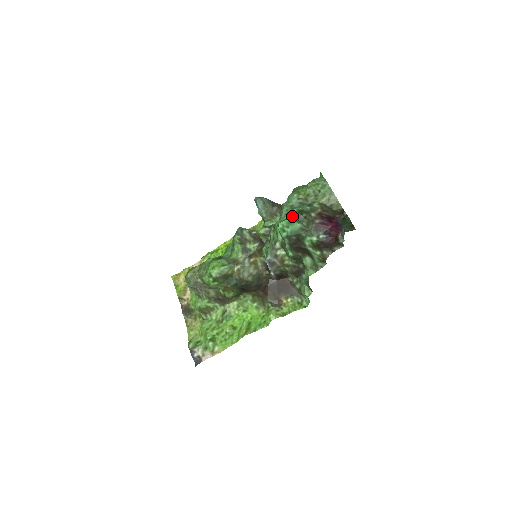
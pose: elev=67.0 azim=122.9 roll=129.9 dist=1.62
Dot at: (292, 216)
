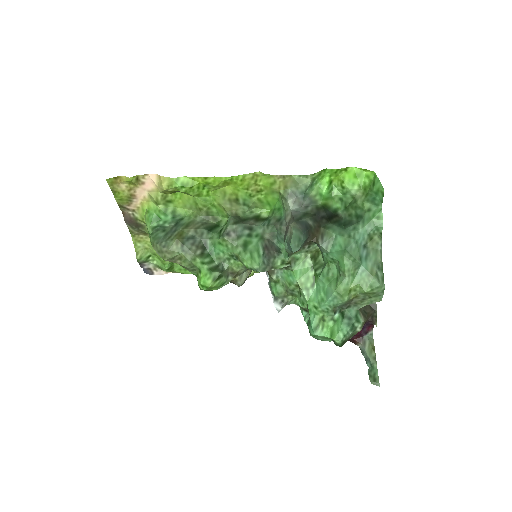
Dot at: occluded
